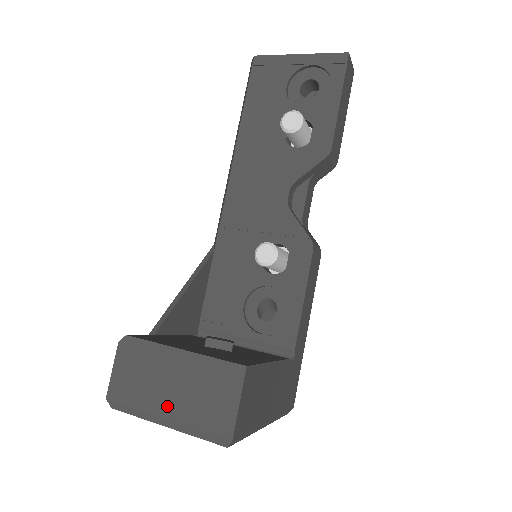
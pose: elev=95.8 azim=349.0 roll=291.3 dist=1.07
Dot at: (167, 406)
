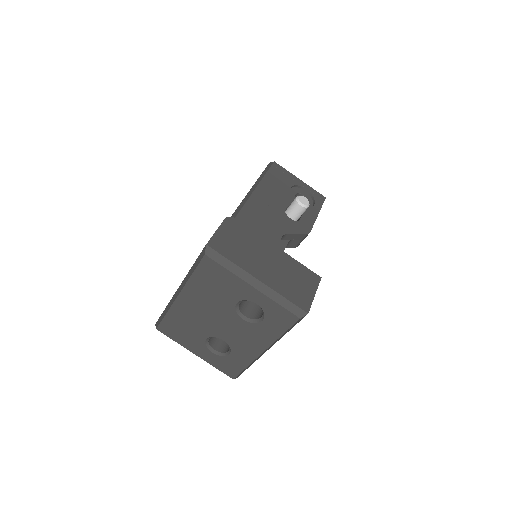
Dot at: (261, 273)
